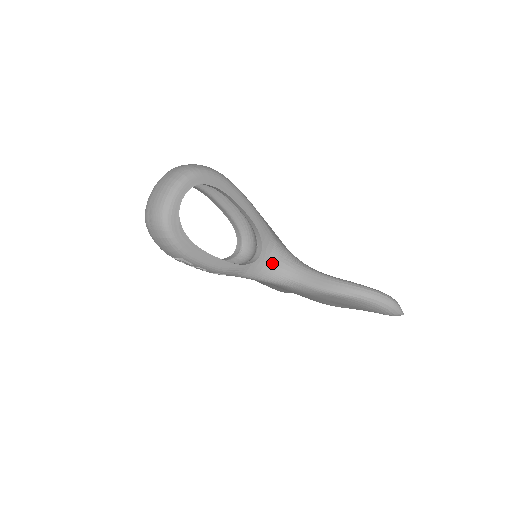
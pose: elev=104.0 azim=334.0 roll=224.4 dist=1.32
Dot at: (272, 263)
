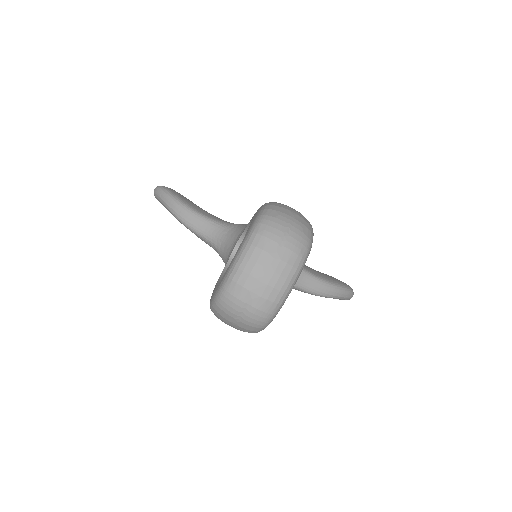
Dot at: occluded
